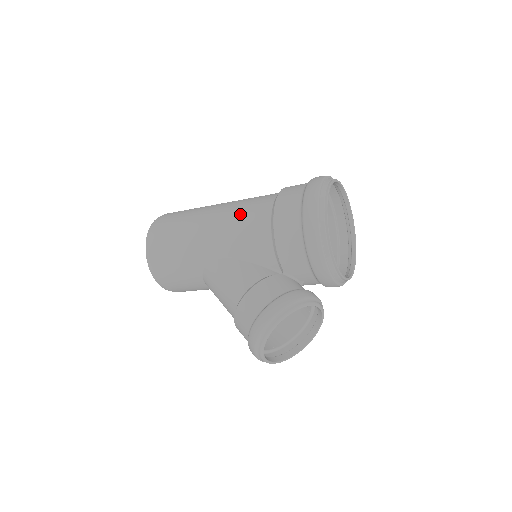
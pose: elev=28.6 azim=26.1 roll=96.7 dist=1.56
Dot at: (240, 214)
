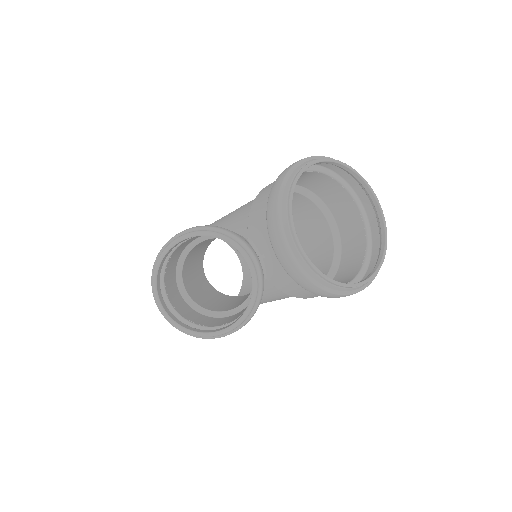
Dot at: occluded
